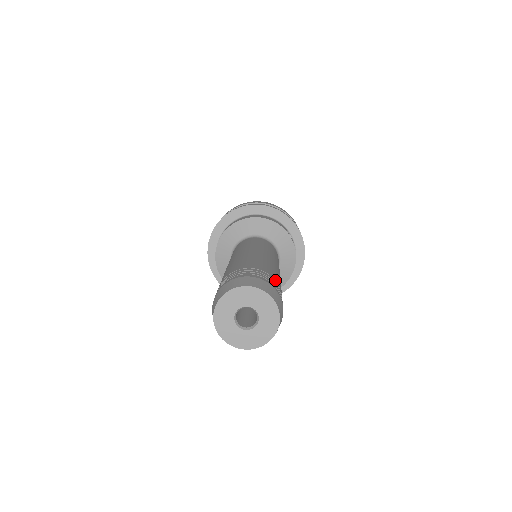
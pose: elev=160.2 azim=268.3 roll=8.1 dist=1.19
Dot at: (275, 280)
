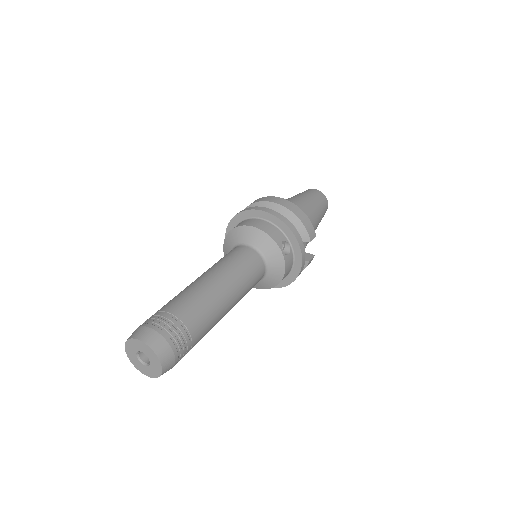
Dot at: (186, 326)
